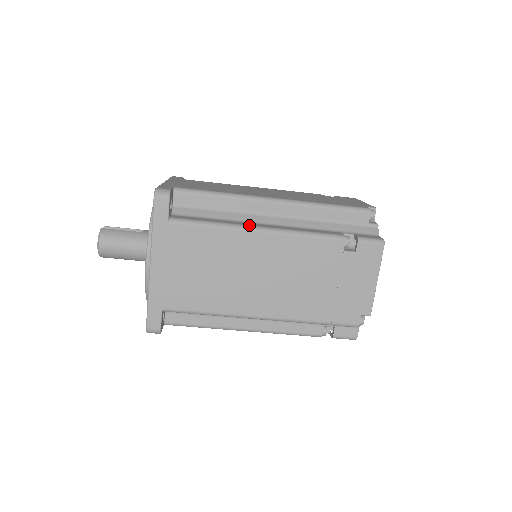
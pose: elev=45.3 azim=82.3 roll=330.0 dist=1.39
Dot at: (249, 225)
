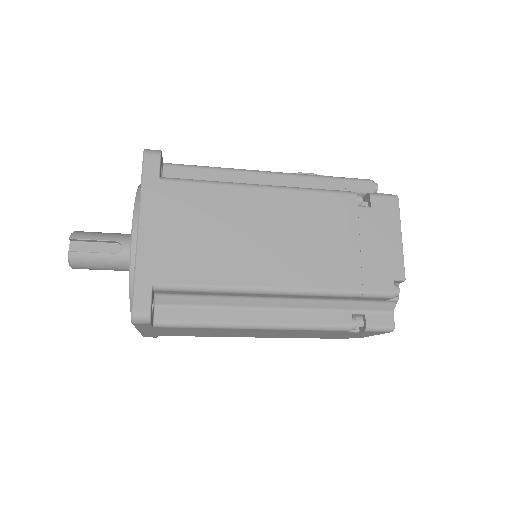
Dot at: (245, 323)
